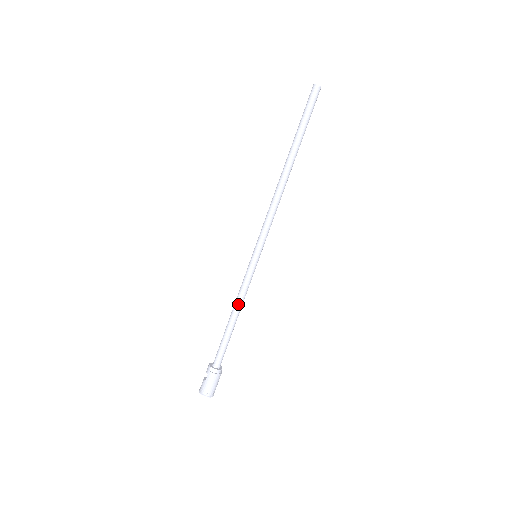
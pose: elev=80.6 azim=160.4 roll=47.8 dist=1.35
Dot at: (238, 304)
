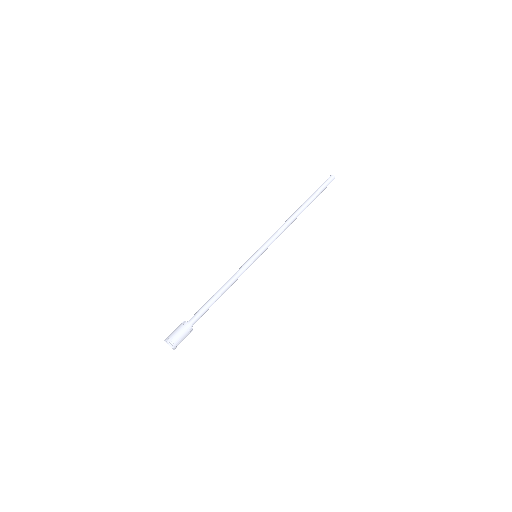
Dot at: (228, 281)
